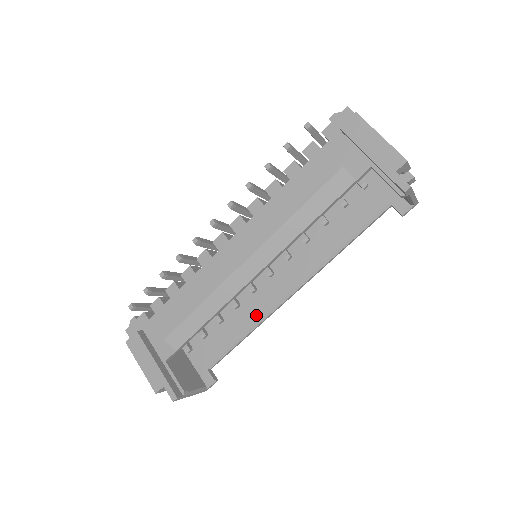
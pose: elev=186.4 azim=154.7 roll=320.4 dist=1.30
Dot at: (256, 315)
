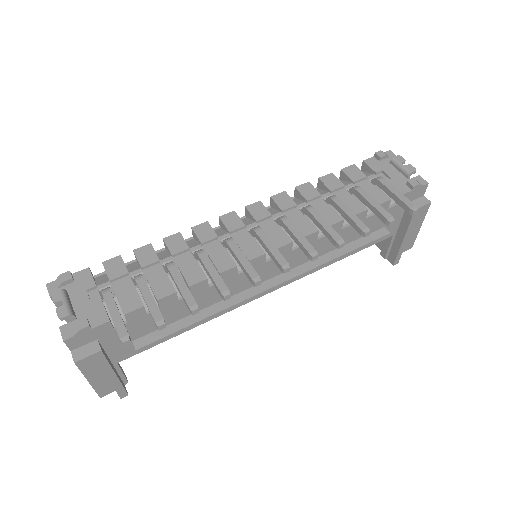
Dot at: occluded
